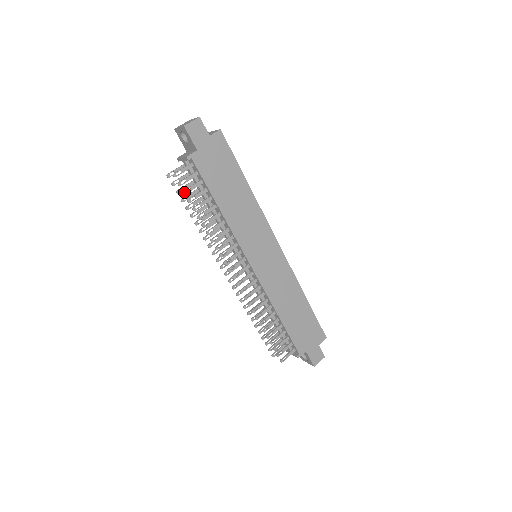
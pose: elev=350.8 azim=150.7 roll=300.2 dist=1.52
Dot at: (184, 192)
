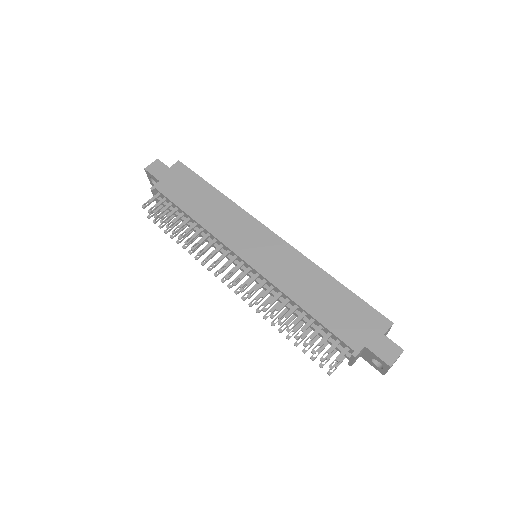
Dot at: (155, 216)
